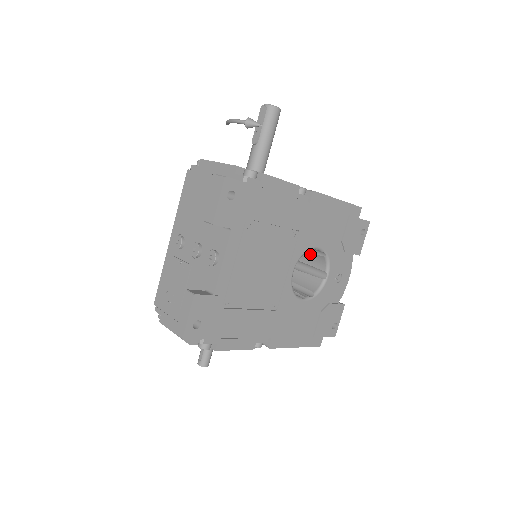
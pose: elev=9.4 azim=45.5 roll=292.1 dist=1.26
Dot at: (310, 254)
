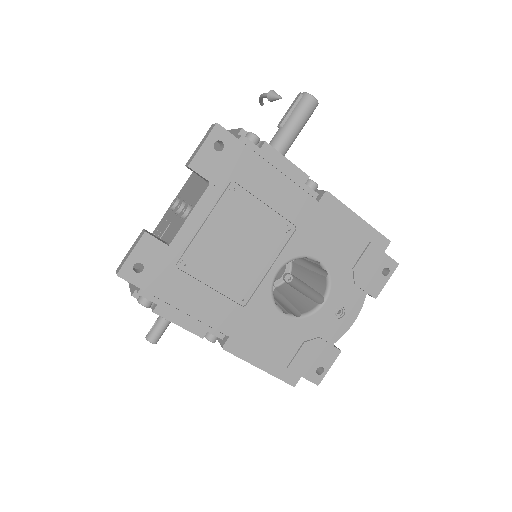
Dot at: (315, 274)
